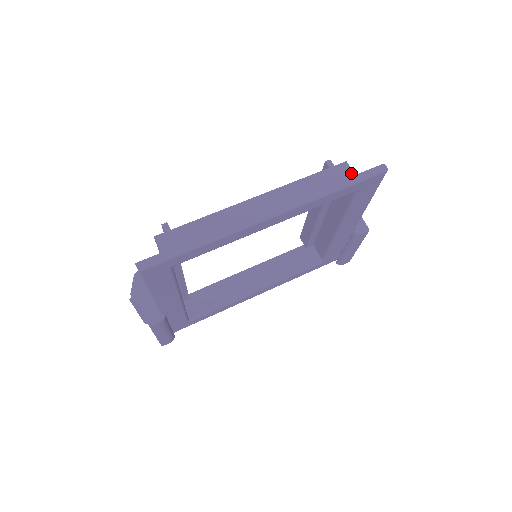
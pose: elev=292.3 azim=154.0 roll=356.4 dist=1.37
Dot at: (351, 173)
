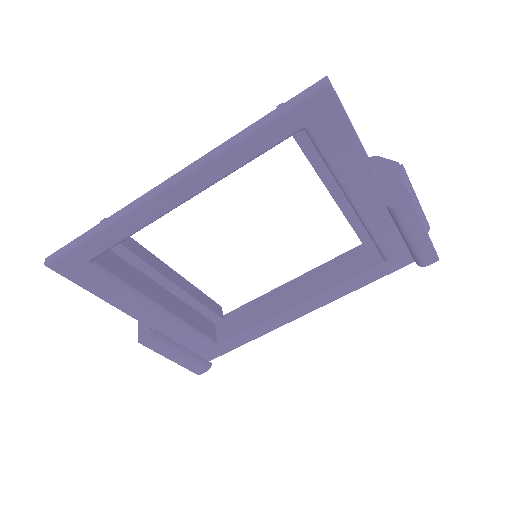
Dot at: occluded
